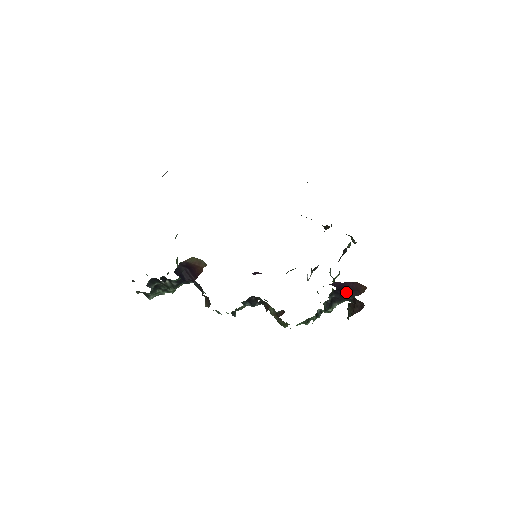
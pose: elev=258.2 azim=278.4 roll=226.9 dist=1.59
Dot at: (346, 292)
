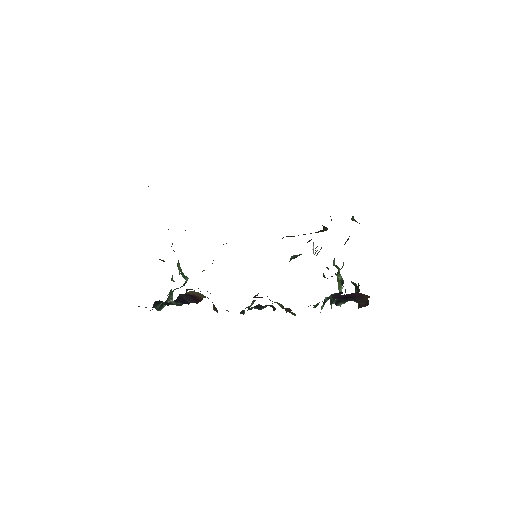
Dot at: (350, 298)
